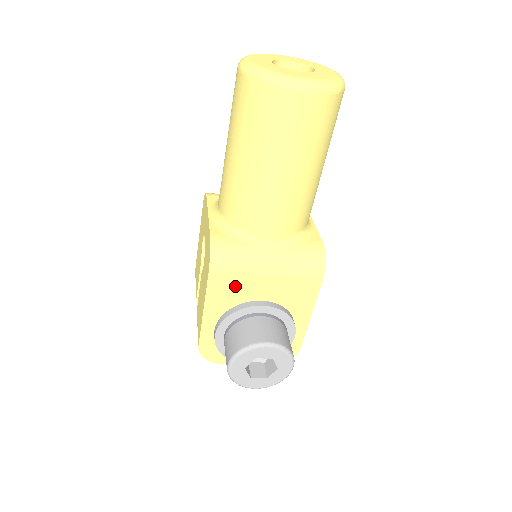
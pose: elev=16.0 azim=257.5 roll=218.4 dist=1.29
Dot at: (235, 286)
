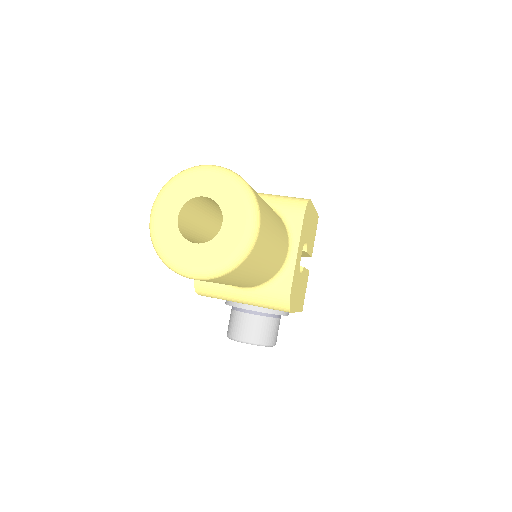
Dot at: occluded
